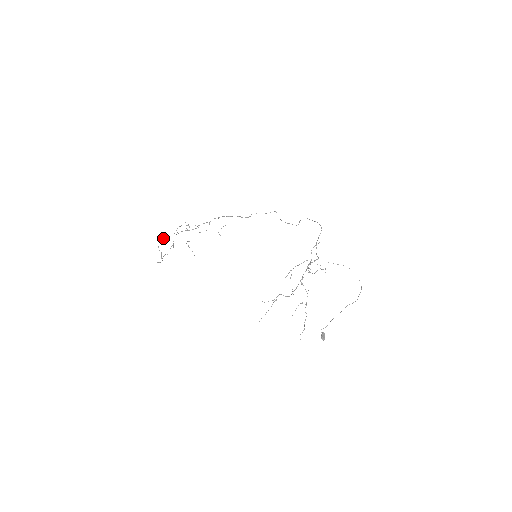
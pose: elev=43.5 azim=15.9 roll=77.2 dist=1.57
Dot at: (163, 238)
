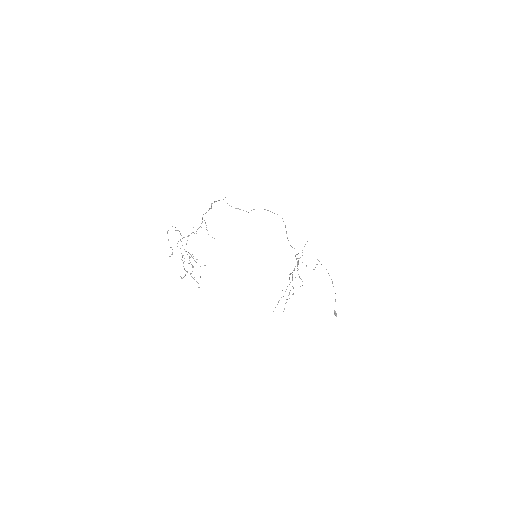
Dot at: (182, 257)
